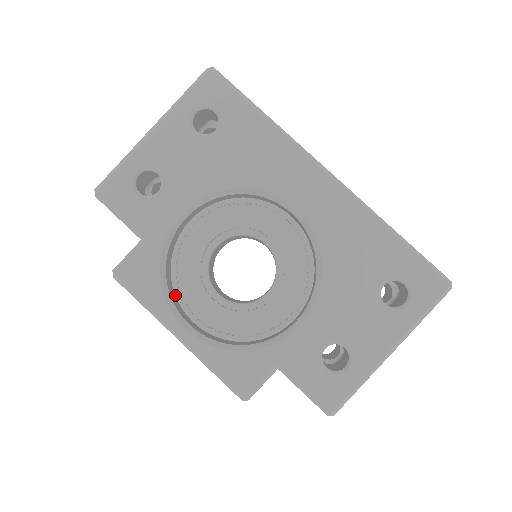
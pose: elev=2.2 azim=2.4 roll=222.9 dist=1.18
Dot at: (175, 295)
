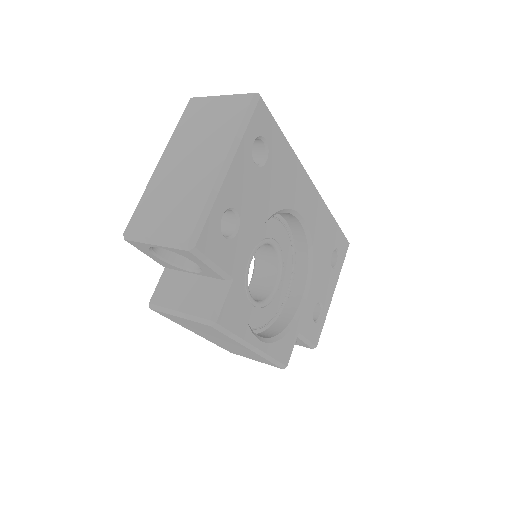
Dot at: occluded
